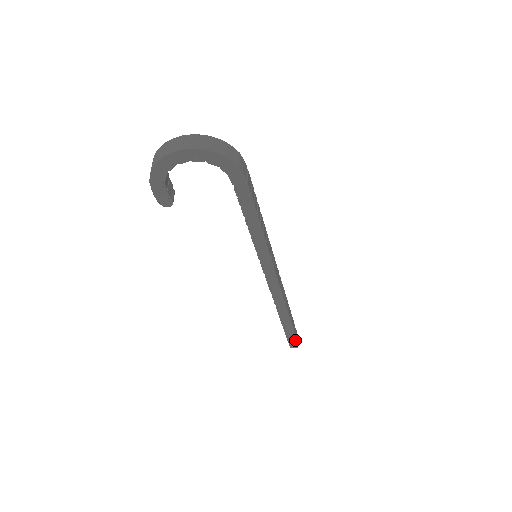
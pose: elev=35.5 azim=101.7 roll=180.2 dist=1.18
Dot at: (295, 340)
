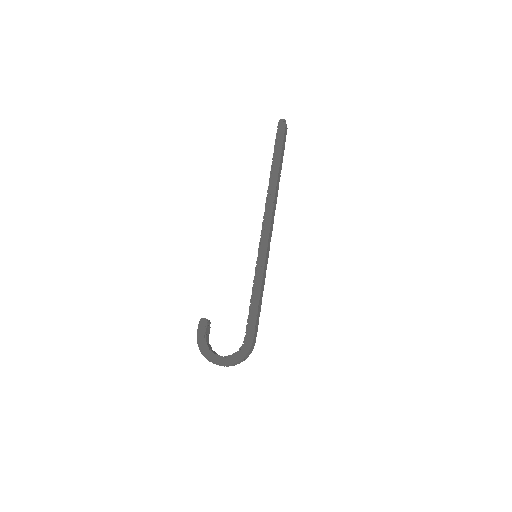
Dot at: occluded
